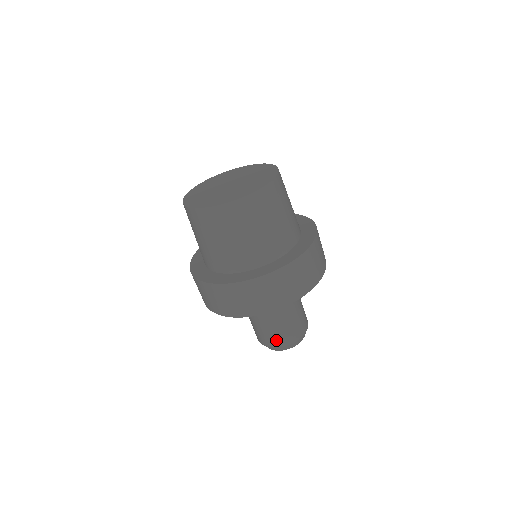
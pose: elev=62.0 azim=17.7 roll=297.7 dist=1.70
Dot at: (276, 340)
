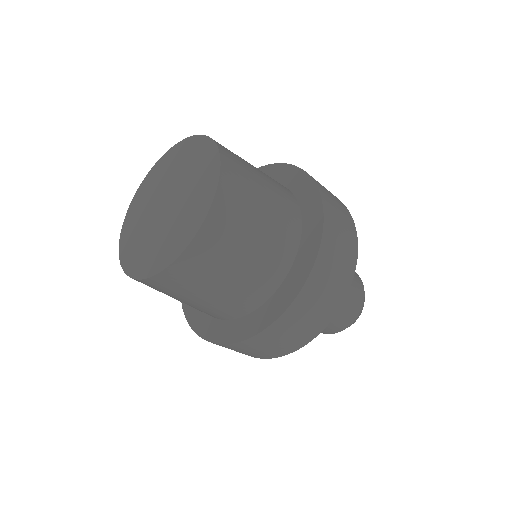
Dot at: occluded
